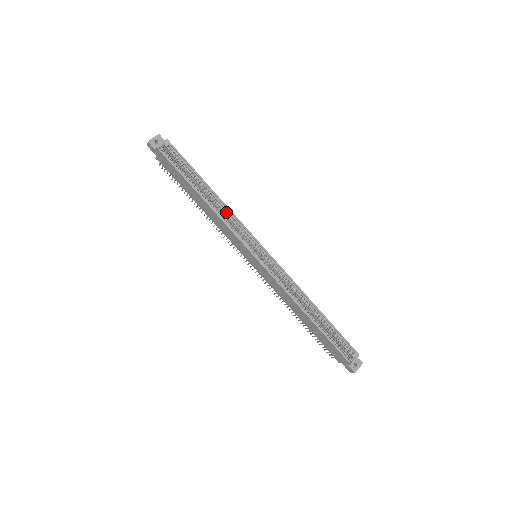
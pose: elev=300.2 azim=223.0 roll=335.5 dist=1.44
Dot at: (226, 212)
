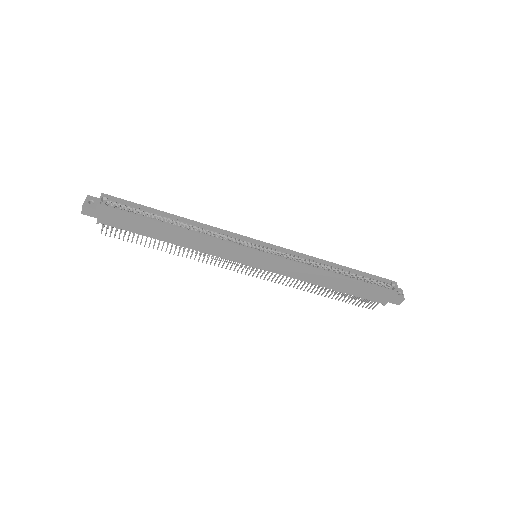
Dot at: (205, 229)
